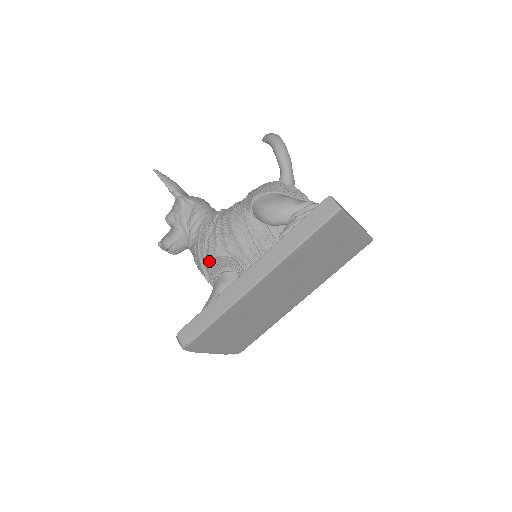
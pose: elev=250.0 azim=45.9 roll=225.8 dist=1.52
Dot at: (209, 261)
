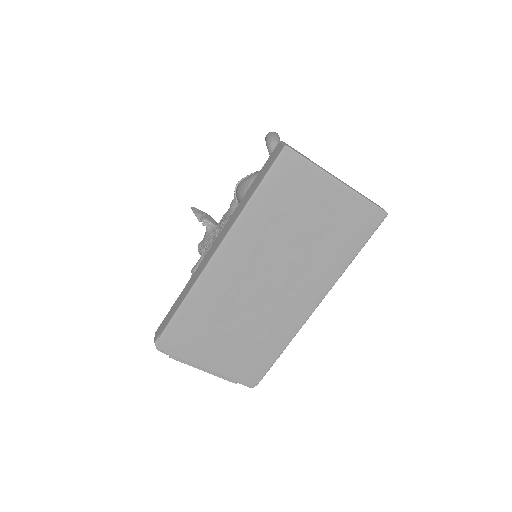
Dot at: occluded
